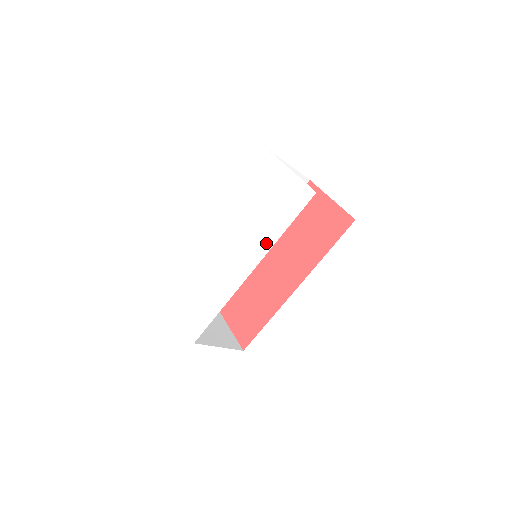
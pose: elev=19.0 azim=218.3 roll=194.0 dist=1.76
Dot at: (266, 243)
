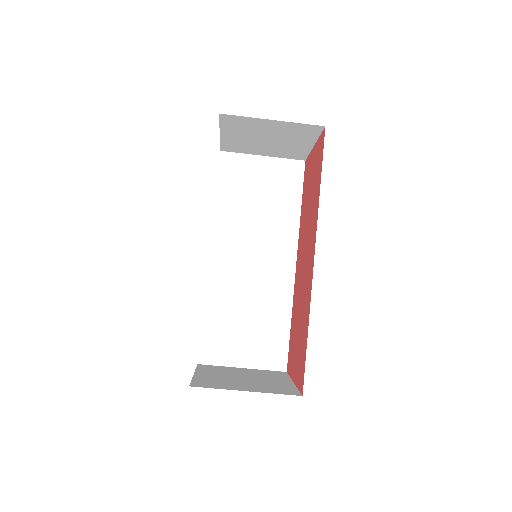
Dot at: occluded
